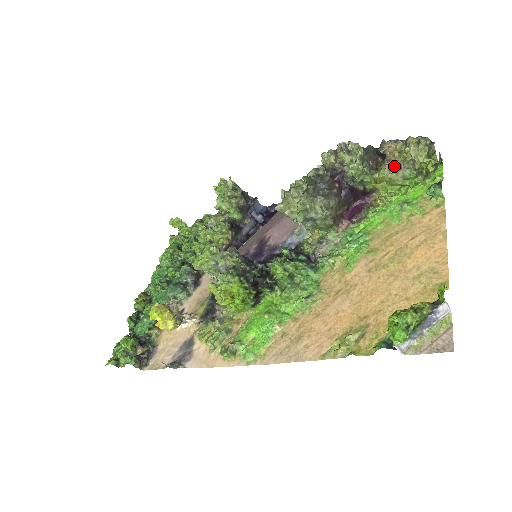
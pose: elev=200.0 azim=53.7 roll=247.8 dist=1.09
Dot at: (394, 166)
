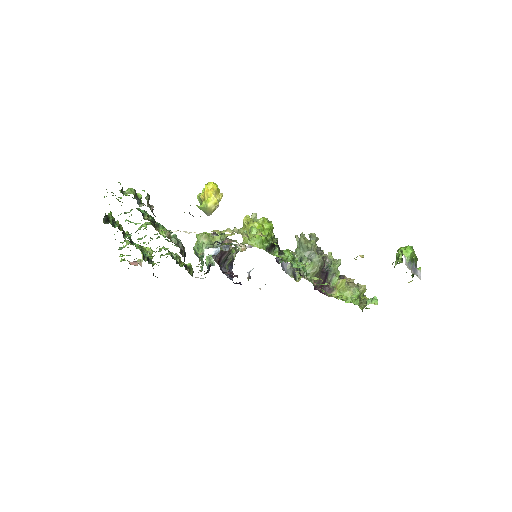
Dot at: (350, 283)
